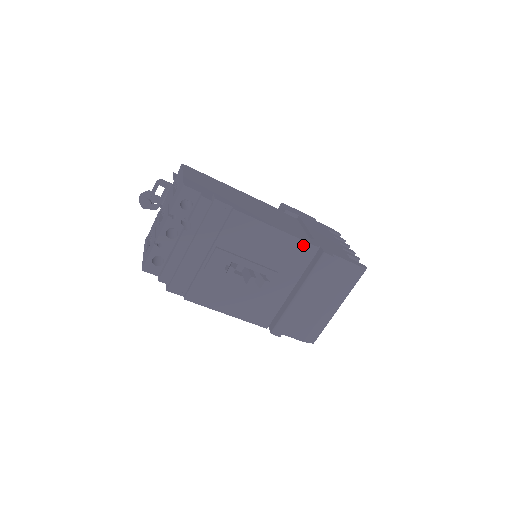
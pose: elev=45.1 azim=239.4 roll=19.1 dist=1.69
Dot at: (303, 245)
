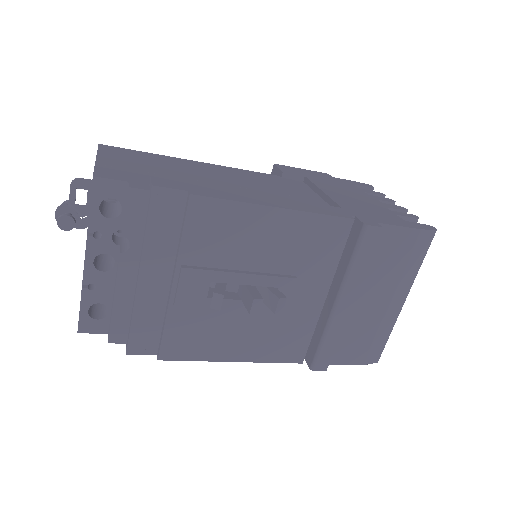
Dot at: (326, 222)
